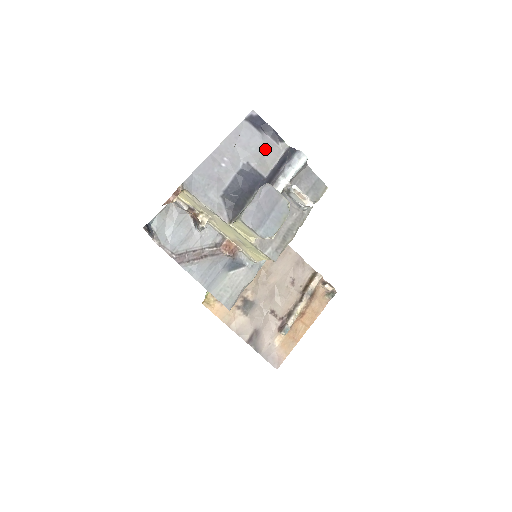
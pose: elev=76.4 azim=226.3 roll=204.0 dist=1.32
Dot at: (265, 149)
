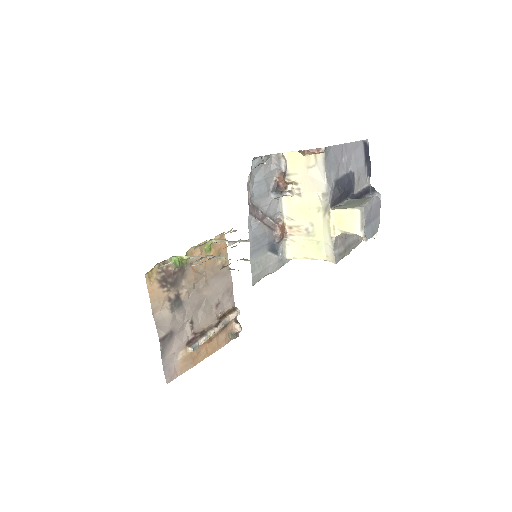
Dot at: (362, 173)
